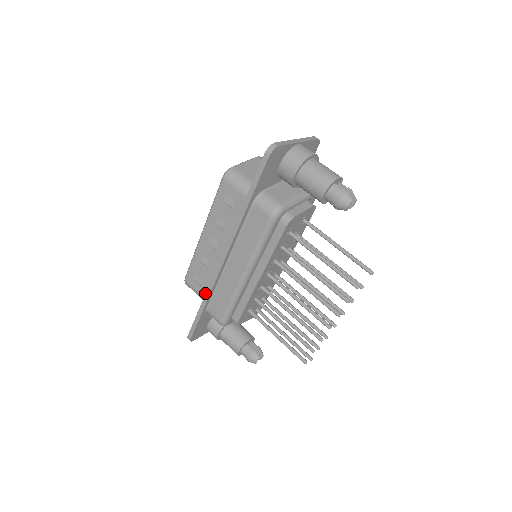
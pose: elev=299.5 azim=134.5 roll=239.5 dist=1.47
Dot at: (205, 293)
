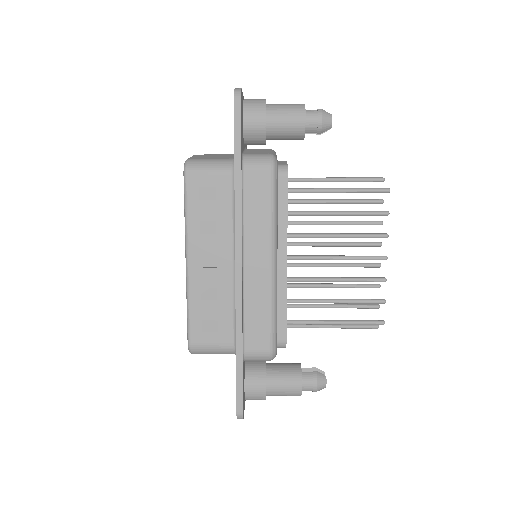
Dot at: occluded
